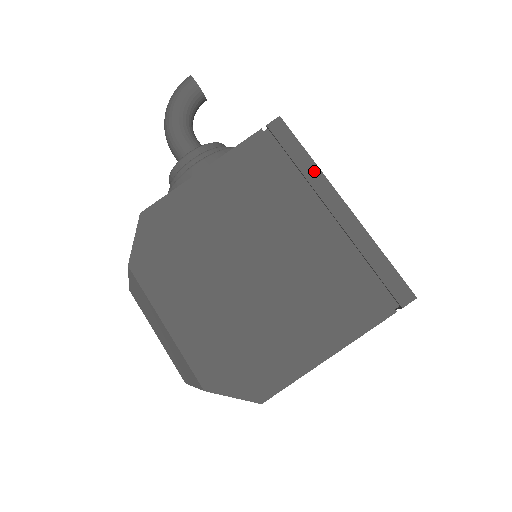
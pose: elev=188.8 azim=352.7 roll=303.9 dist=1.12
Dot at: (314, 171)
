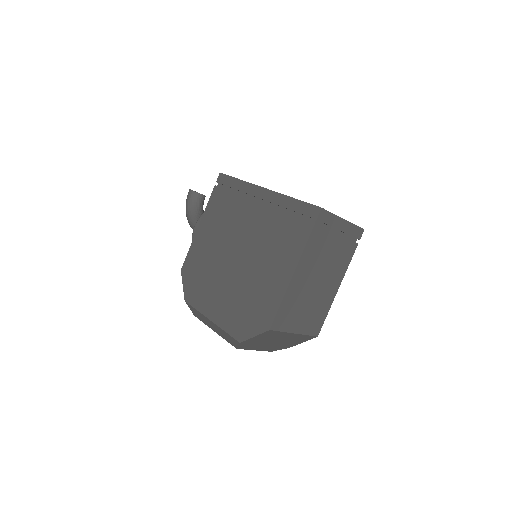
Dot at: (245, 185)
